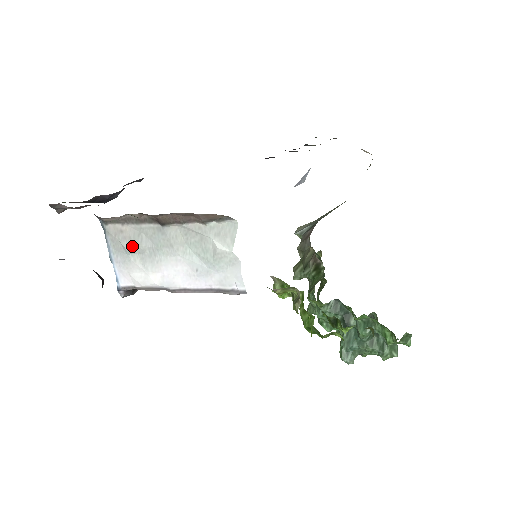
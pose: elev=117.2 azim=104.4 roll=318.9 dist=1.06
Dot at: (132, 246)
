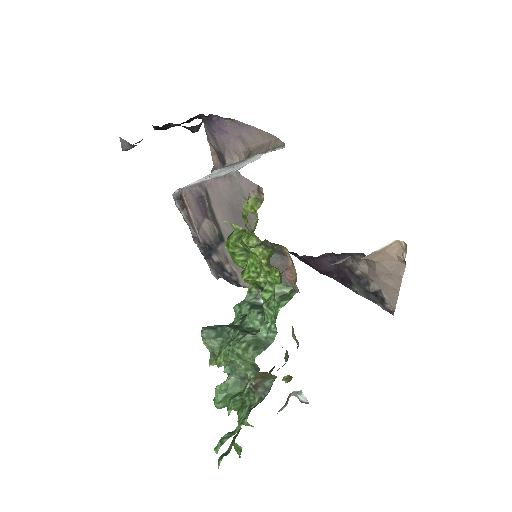
Dot at: (219, 169)
